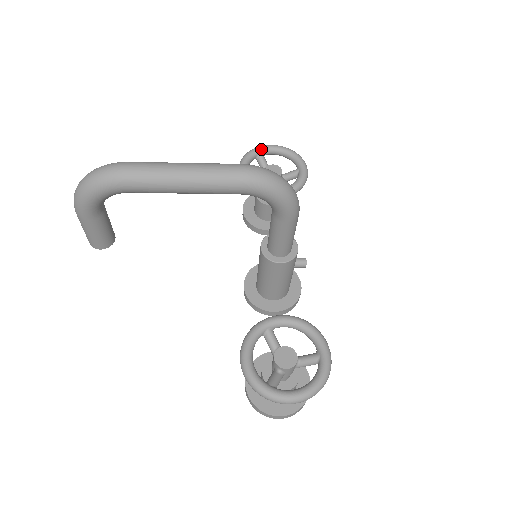
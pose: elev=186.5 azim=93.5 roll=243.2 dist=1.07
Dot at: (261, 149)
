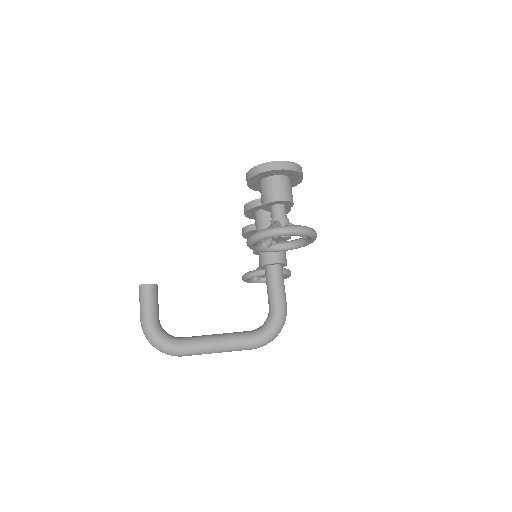
Dot at: occluded
